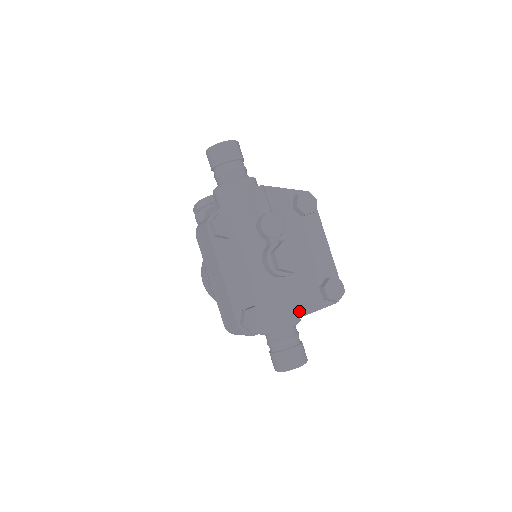
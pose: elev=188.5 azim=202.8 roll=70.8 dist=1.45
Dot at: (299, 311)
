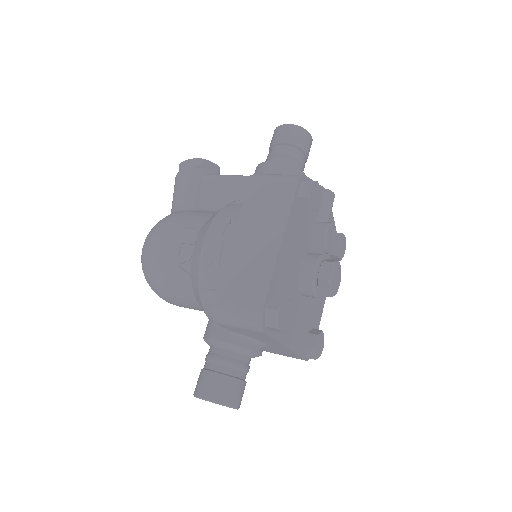
Dot at: (292, 342)
